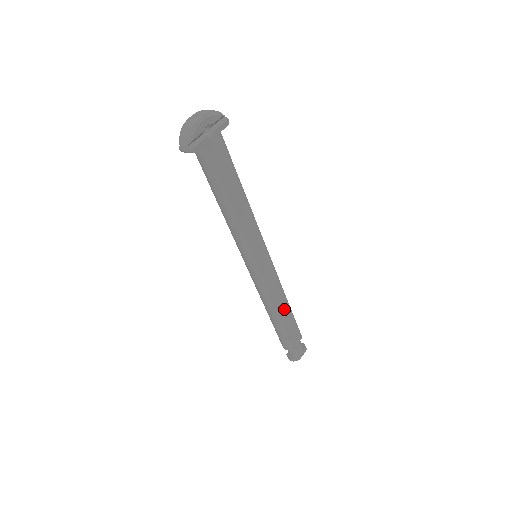
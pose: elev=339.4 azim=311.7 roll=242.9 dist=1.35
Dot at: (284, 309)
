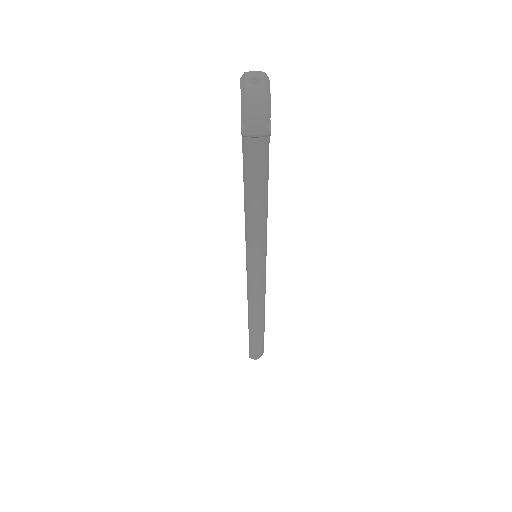
Dot at: occluded
